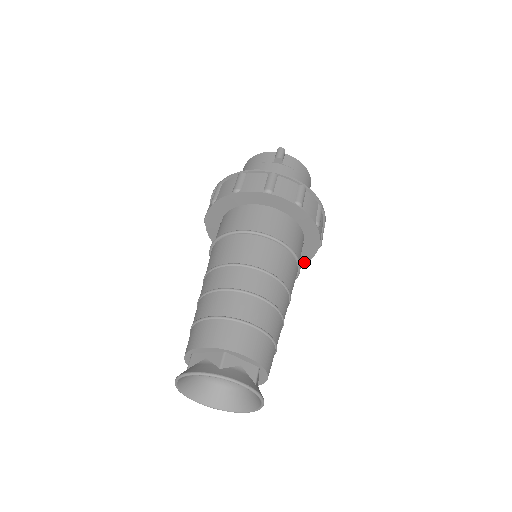
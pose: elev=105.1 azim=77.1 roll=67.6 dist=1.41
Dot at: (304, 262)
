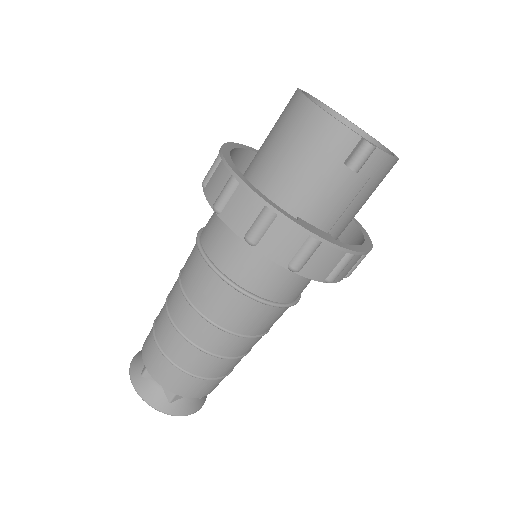
Dot at: occluded
